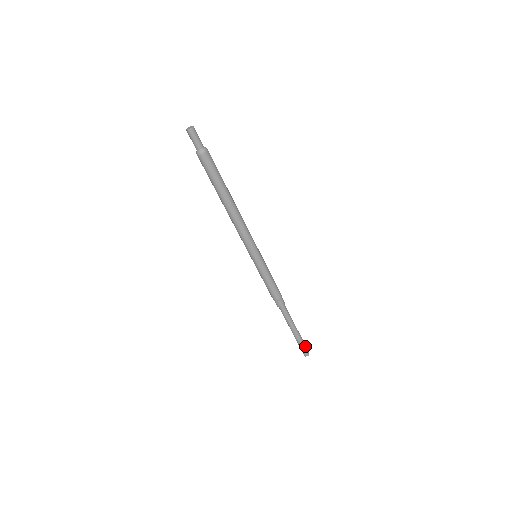
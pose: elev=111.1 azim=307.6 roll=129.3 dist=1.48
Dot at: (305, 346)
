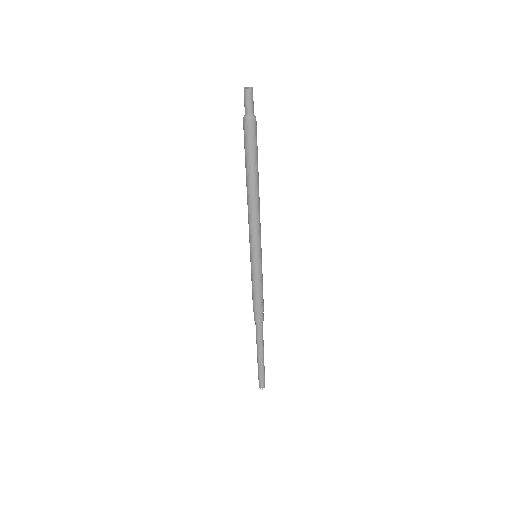
Dot at: (264, 377)
